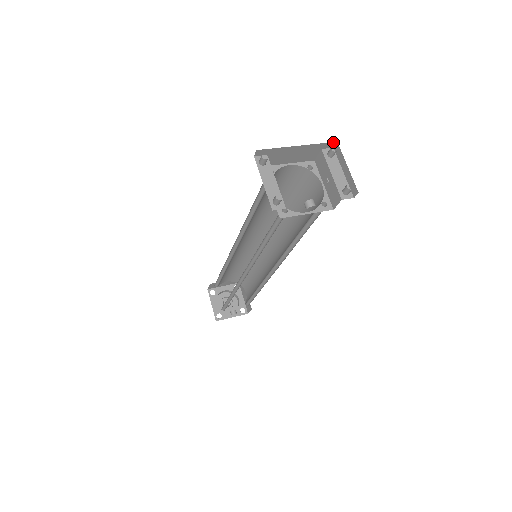
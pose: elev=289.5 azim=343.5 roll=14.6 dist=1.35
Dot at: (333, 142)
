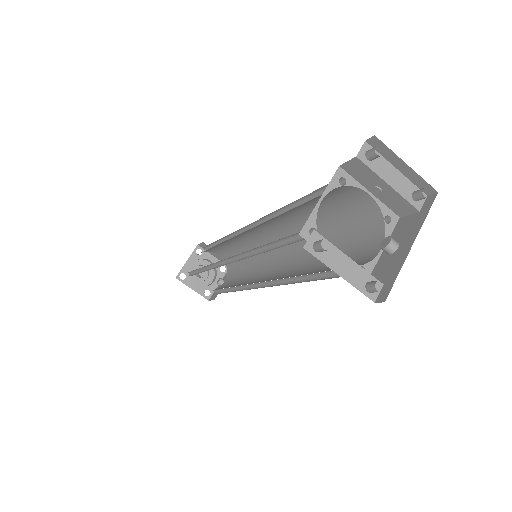
Dot at: (370, 140)
